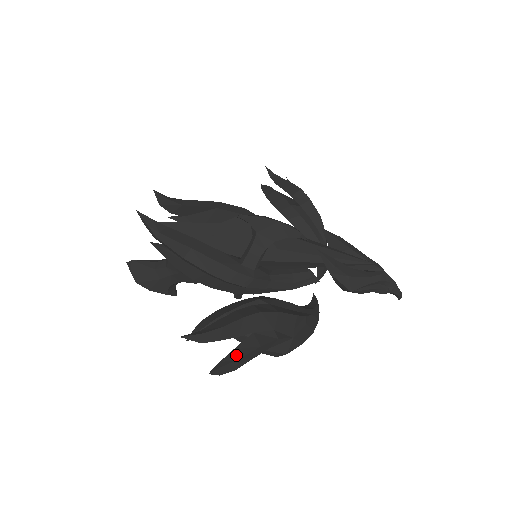
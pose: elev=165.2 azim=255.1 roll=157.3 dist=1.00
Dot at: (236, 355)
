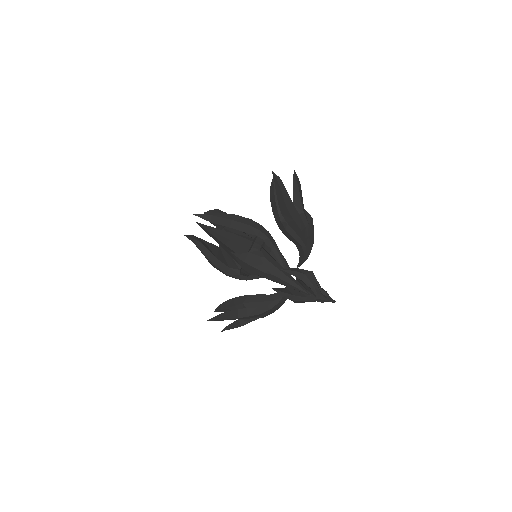
Dot at: (231, 327)
